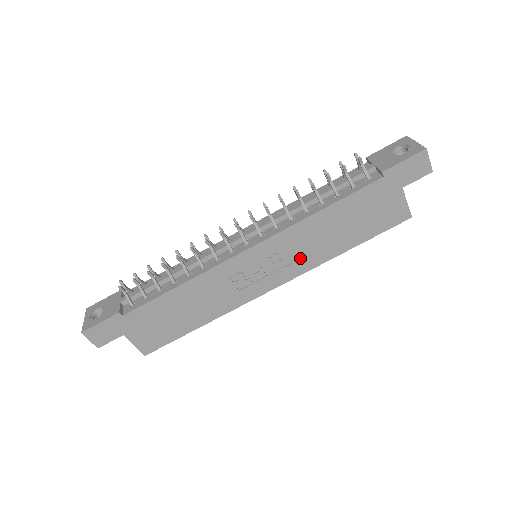
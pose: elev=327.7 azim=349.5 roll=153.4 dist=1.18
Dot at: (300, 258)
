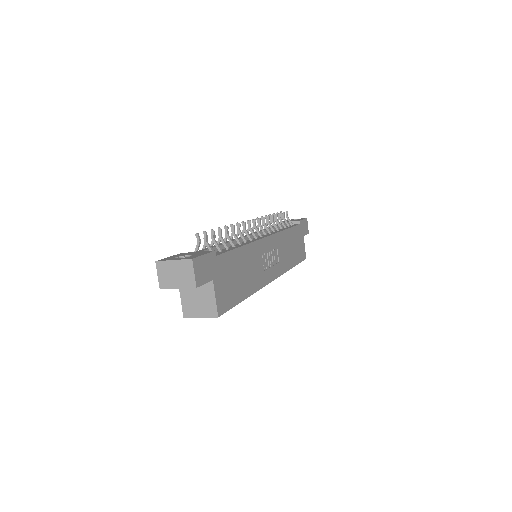
Dot at: (281, 260)
